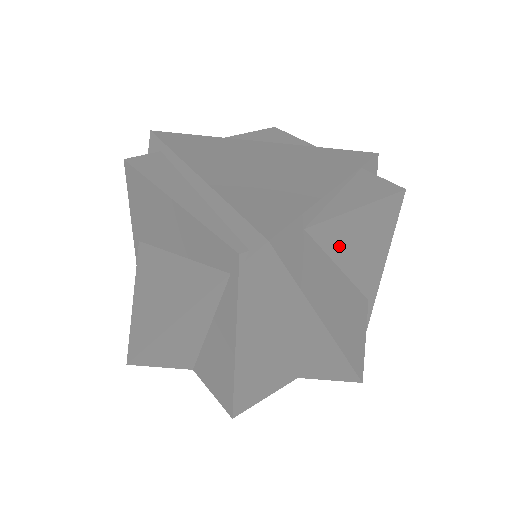
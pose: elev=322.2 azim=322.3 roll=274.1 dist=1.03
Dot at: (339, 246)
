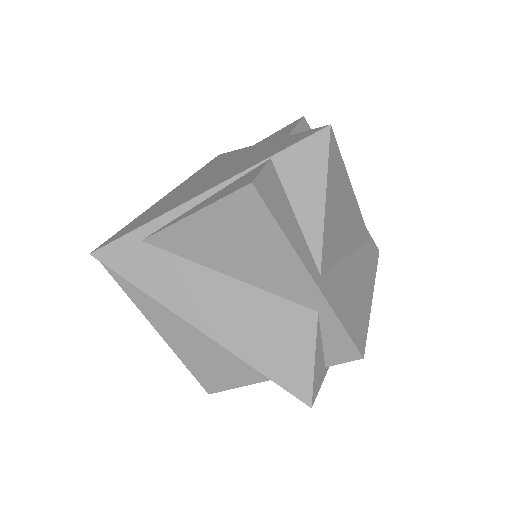
Dot at: (200, 252)
